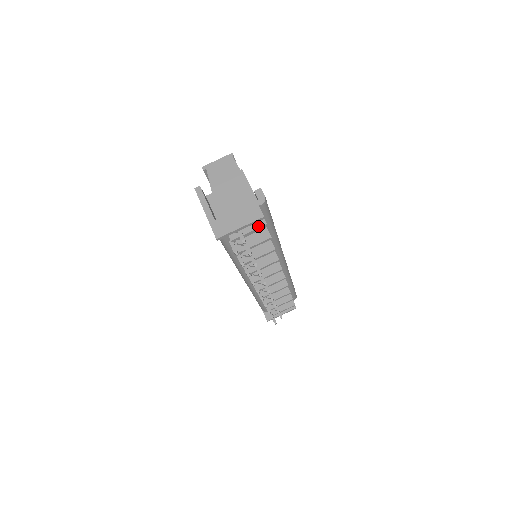
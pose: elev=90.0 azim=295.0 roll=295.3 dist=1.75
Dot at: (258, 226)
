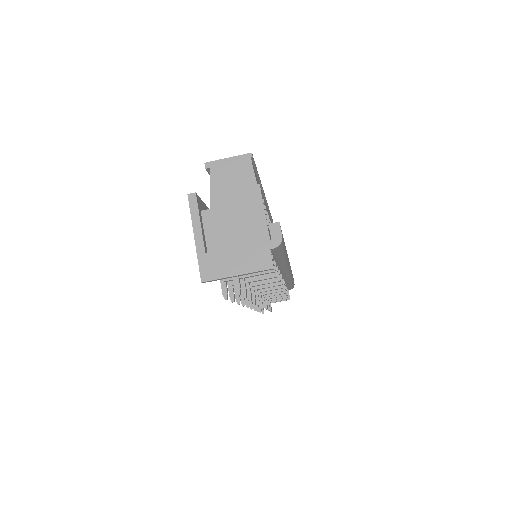
Dot at: (263, 271)
